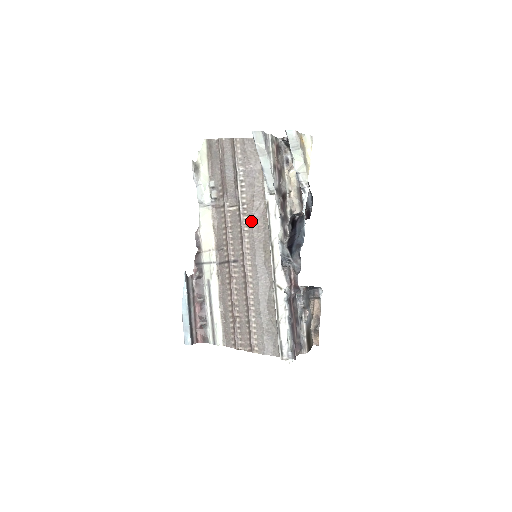
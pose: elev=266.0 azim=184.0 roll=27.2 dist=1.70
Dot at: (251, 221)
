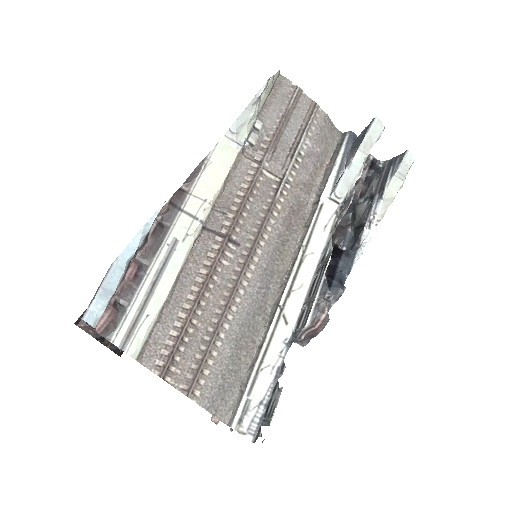
Dot at: (286, 209)
